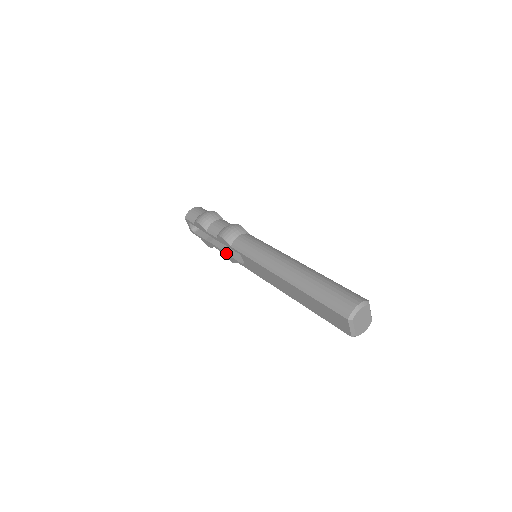
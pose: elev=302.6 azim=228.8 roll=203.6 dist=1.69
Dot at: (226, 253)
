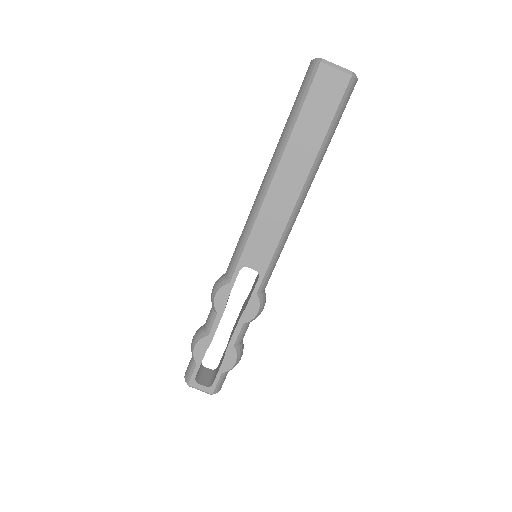
Dot at: (242, 312)
